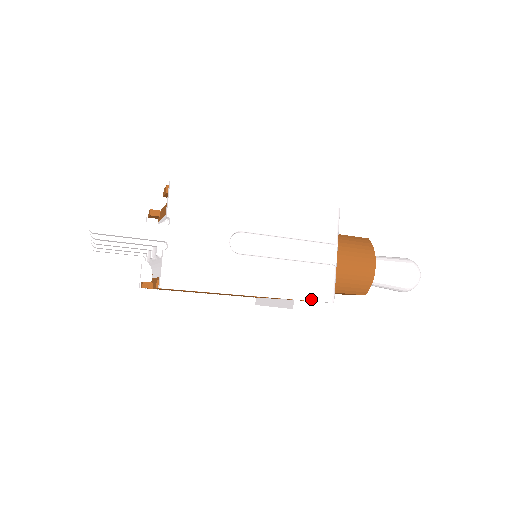
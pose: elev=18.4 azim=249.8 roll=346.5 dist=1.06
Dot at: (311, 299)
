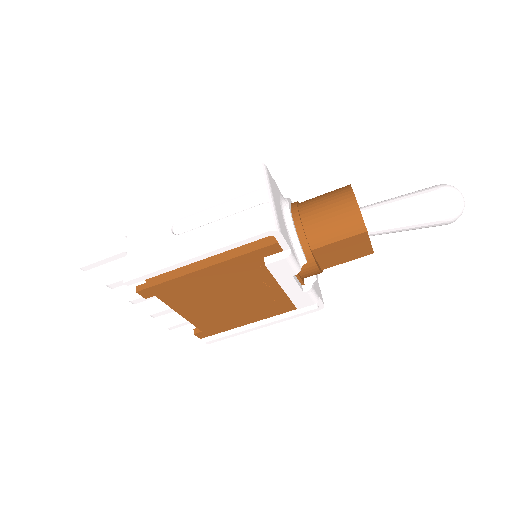
Dot at: (249, 237)
